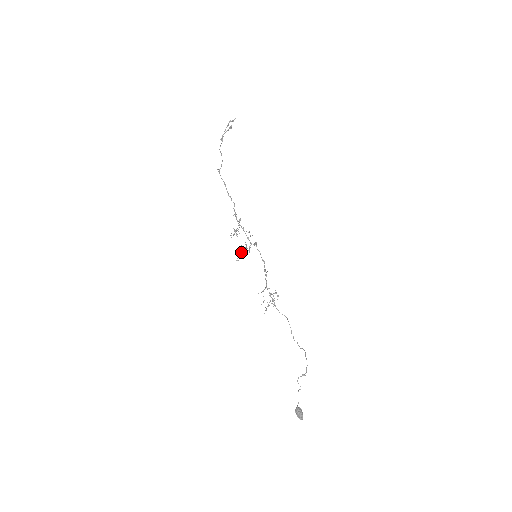
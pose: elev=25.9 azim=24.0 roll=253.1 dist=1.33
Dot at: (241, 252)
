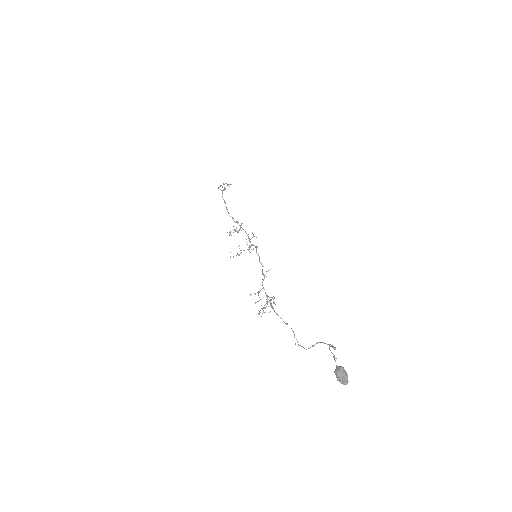
Dot at: occluded
